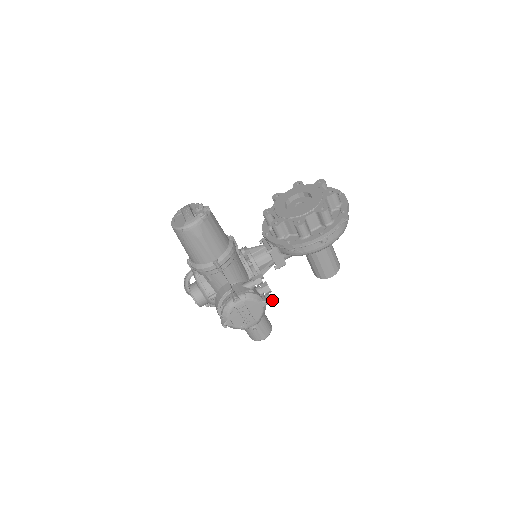
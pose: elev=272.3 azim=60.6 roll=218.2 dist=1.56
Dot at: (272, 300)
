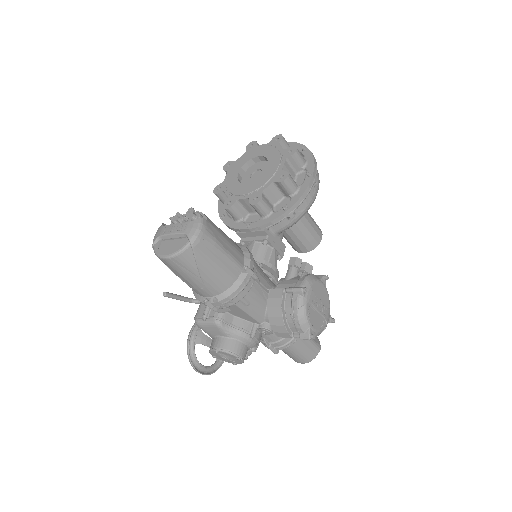
Dot at: occluded
